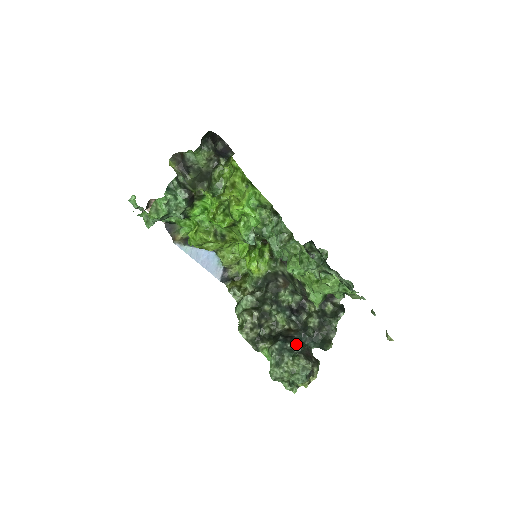
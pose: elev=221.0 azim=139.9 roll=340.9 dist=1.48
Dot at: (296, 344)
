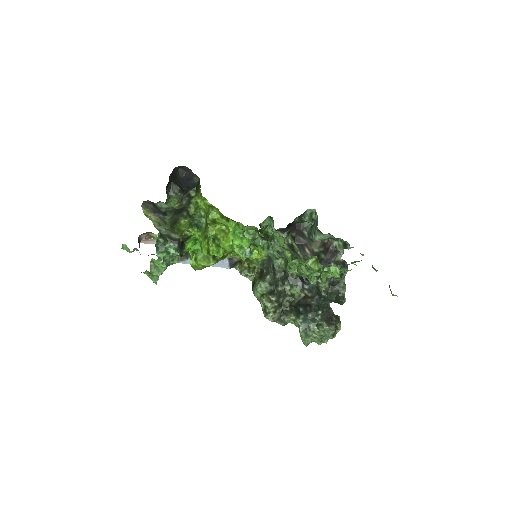
Dot at: (316, 313)
